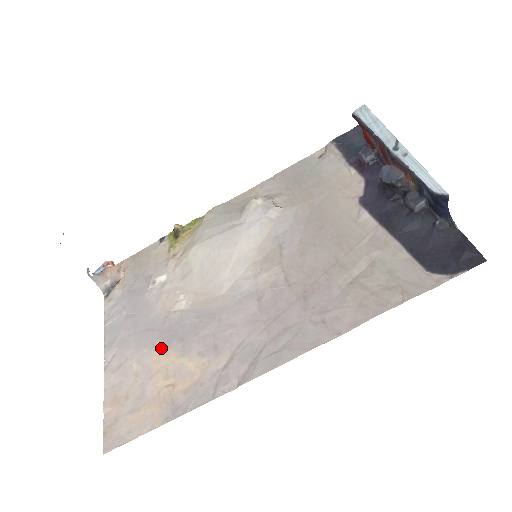
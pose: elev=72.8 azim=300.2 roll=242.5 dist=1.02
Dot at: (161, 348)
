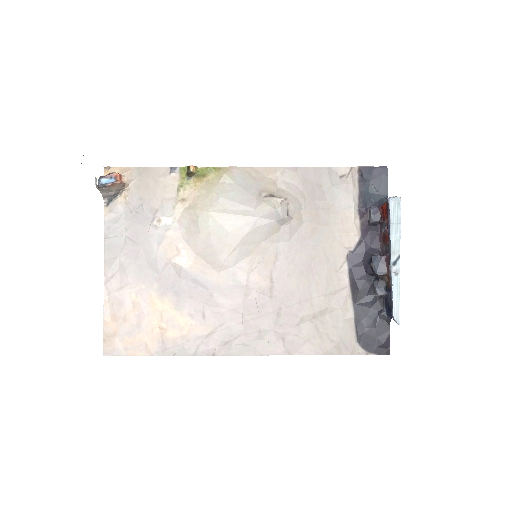
Dot at: (158, 292)
